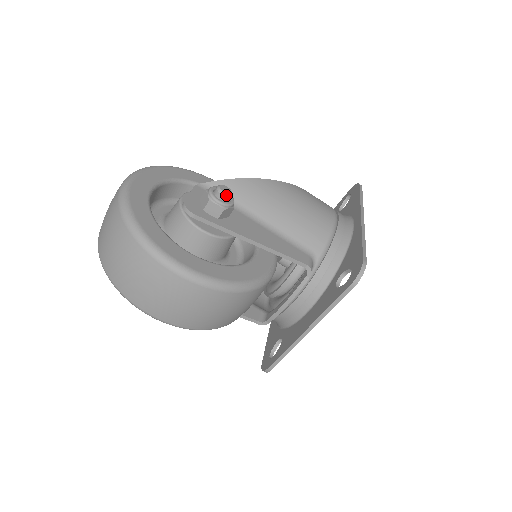
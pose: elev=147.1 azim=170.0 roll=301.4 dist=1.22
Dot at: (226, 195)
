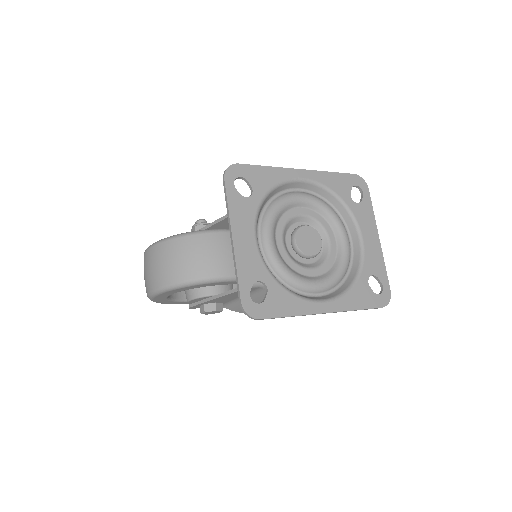
Dot at: (197, 221)
